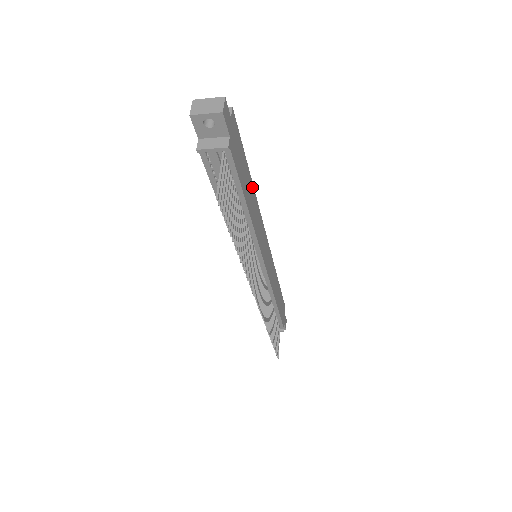
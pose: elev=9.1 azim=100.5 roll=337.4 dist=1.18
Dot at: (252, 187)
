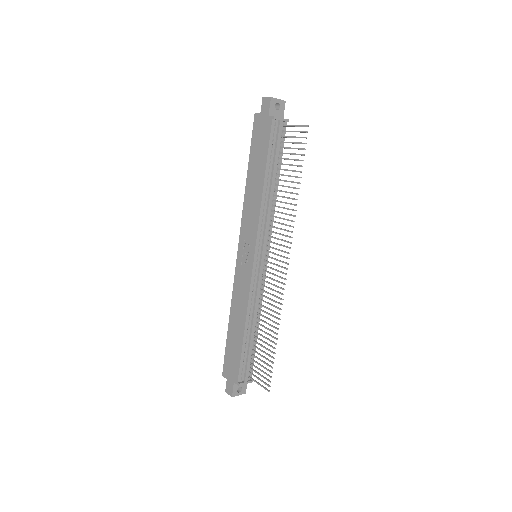
Dot at: occluded
